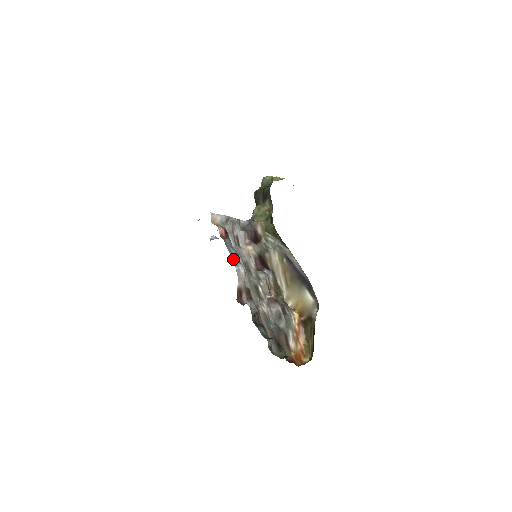
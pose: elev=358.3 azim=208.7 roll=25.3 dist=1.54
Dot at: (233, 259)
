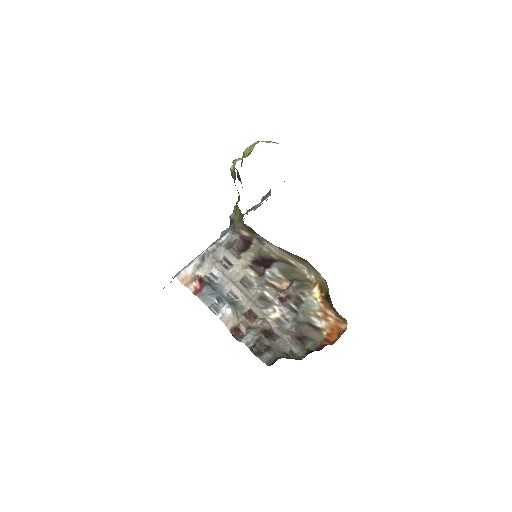
Dot at: (213, 309)
